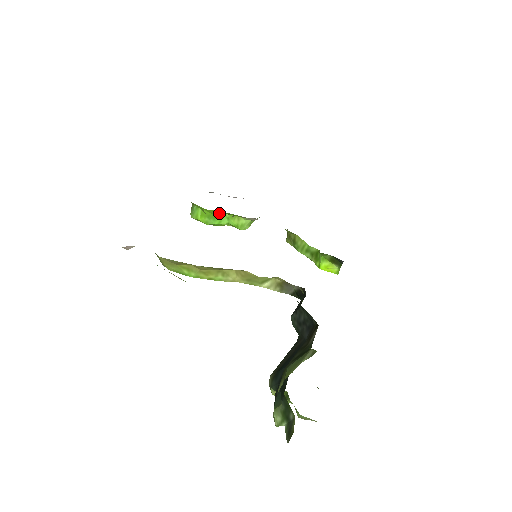
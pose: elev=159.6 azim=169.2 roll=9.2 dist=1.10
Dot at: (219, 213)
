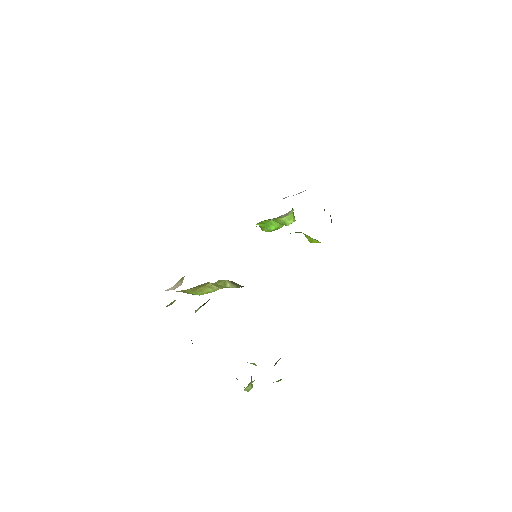
Dot at: (267, 221)
